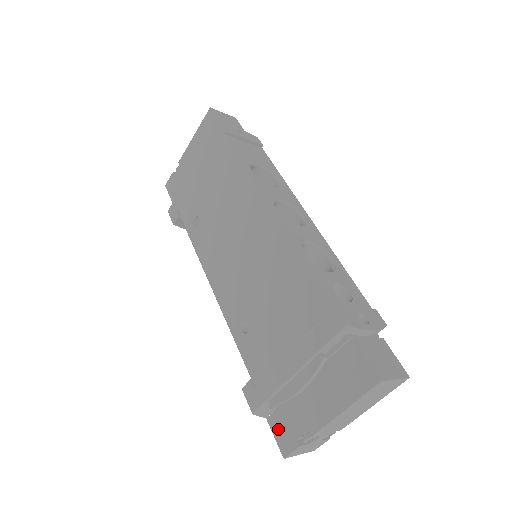
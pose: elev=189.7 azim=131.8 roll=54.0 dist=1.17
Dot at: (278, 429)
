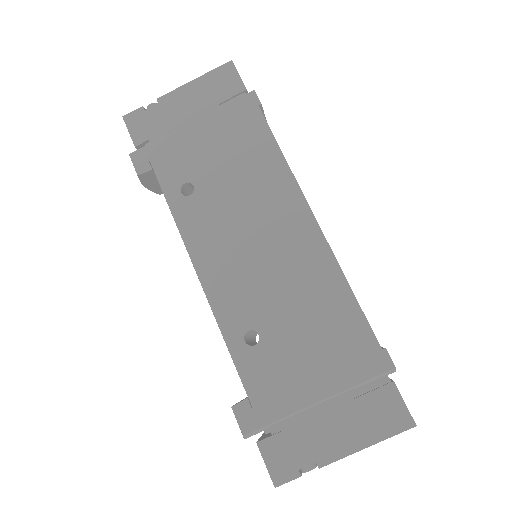
Dot at: (273, 456)
